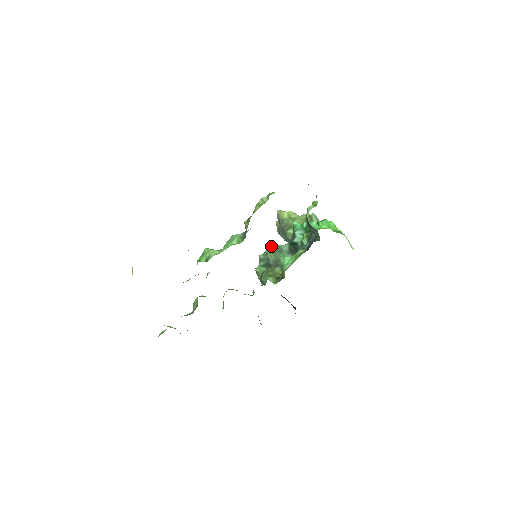
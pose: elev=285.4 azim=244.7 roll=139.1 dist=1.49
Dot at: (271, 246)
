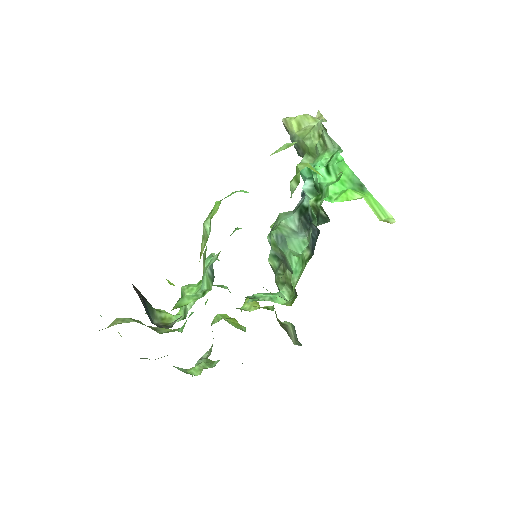
Dot at: occluded
